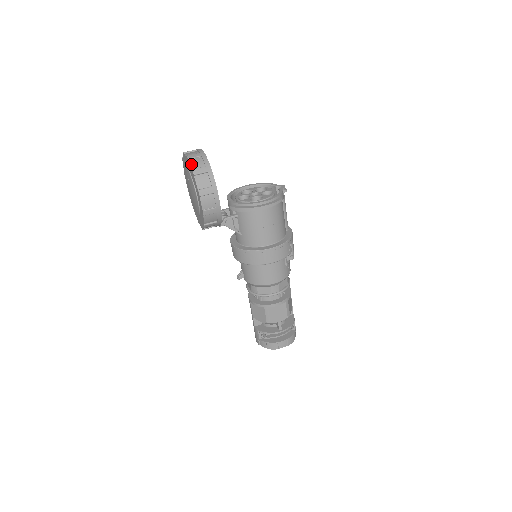
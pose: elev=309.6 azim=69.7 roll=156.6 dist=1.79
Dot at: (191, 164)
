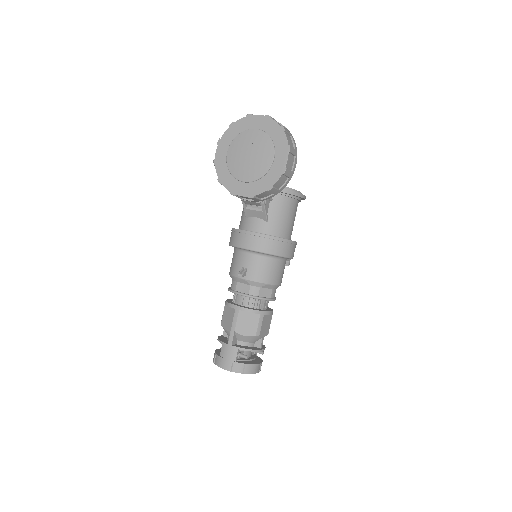
Dot at: occluded
